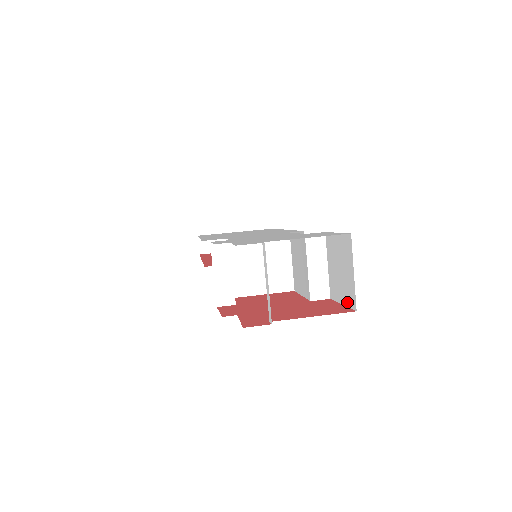
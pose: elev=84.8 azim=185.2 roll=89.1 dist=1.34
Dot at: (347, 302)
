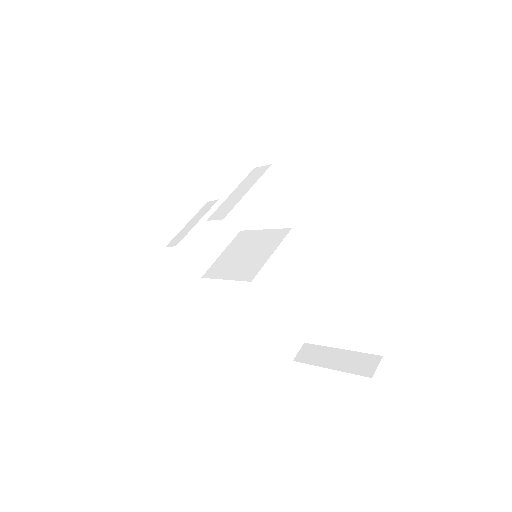
Dot at: occluded
